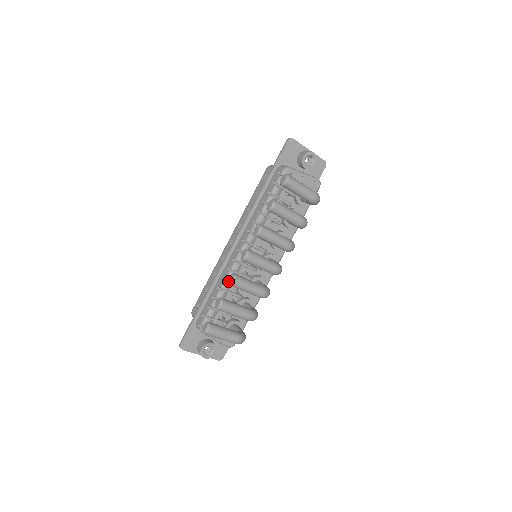
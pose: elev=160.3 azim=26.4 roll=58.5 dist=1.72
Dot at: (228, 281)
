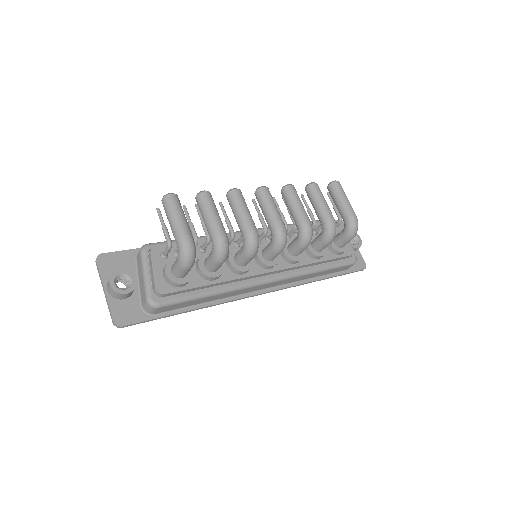
Dot at: (229, 191)
